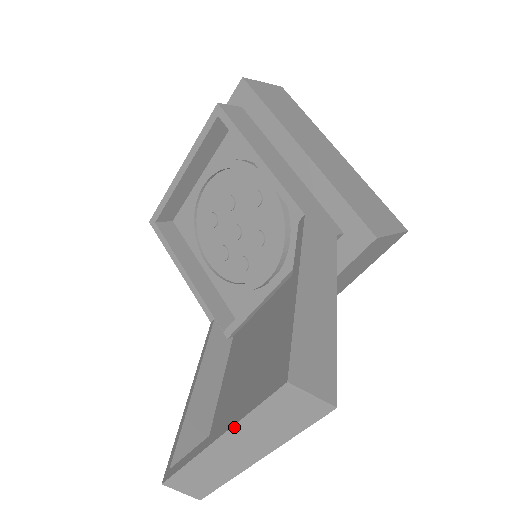
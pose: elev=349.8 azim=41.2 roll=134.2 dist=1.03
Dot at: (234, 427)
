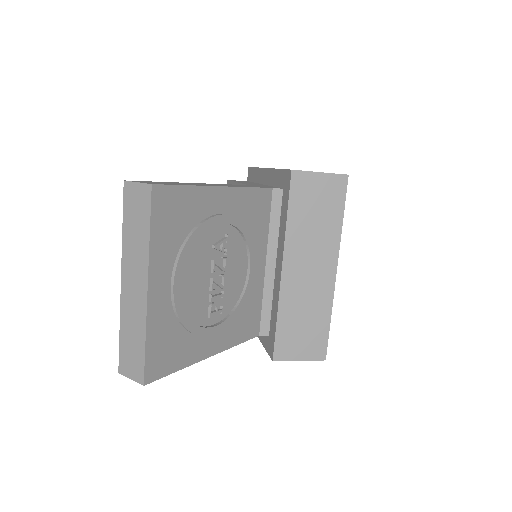
Dot at: (123, 253)
